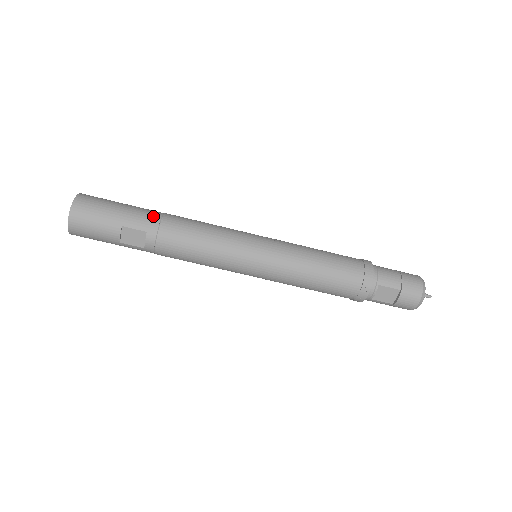
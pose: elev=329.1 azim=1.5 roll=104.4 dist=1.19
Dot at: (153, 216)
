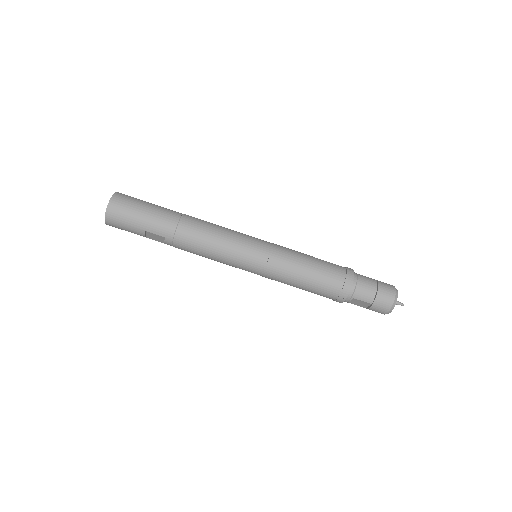
Dot at: (170, 224)
